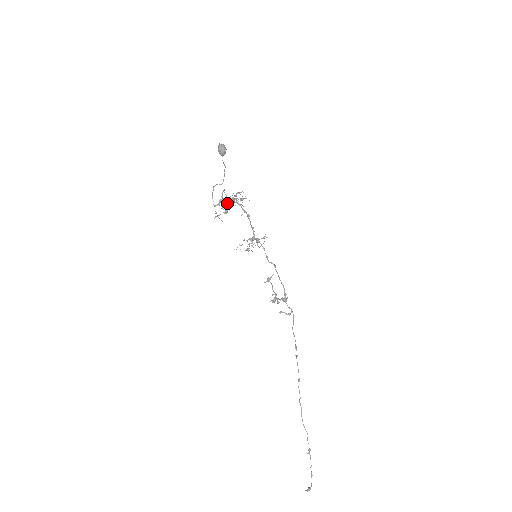
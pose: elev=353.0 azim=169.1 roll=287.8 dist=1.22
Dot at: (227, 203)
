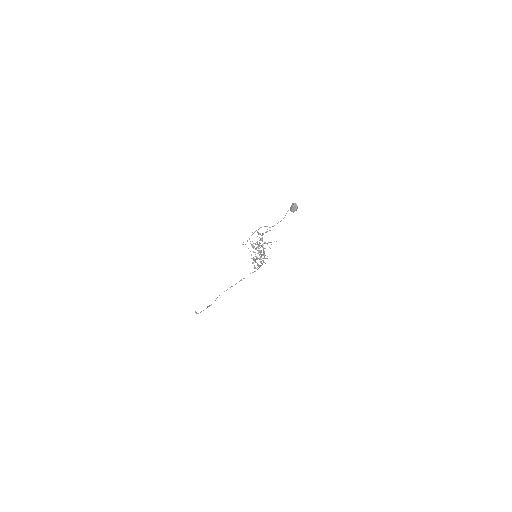
Dot at: occluded
